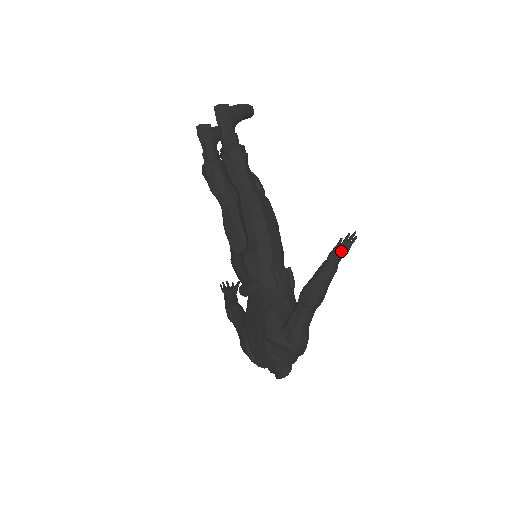
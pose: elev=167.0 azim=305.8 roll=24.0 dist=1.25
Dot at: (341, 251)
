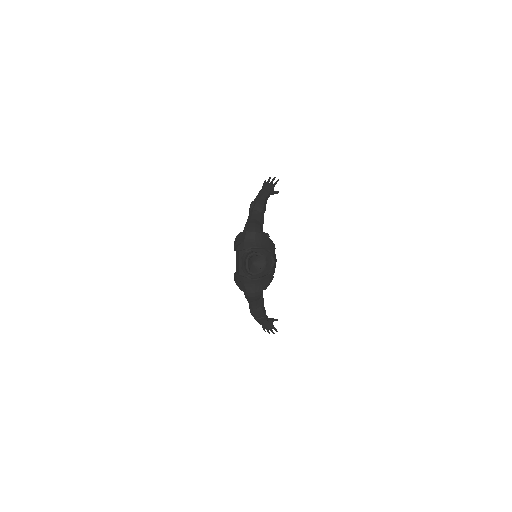
Dot at: (266, 183)
